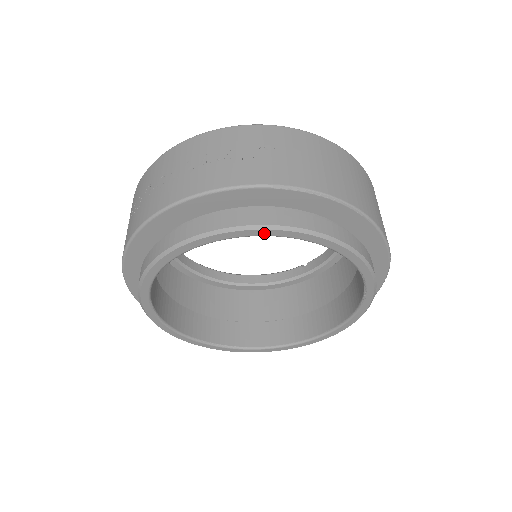
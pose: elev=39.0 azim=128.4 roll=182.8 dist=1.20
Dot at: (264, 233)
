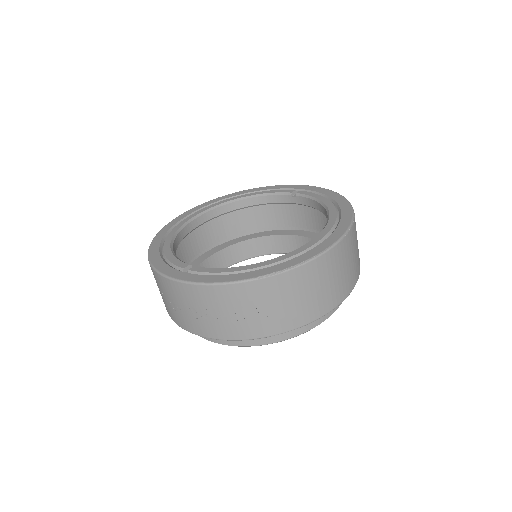
Dot at: occluded
